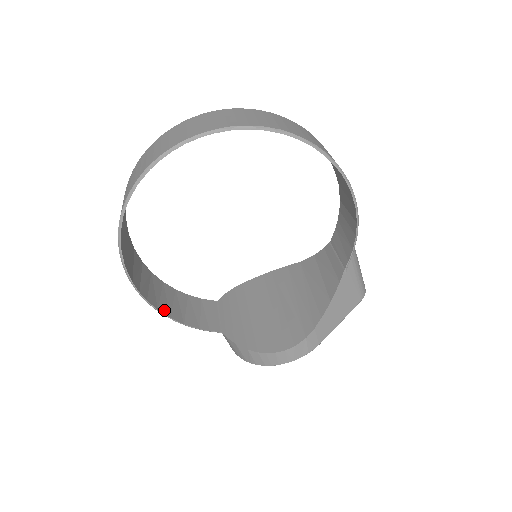
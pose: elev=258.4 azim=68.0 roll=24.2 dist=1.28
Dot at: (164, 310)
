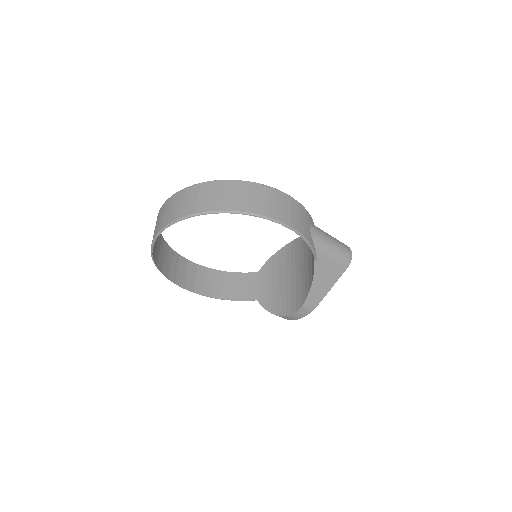
Dot at: (215, 295)
